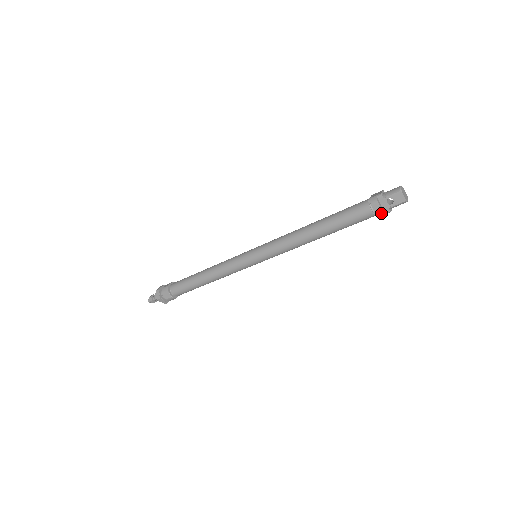
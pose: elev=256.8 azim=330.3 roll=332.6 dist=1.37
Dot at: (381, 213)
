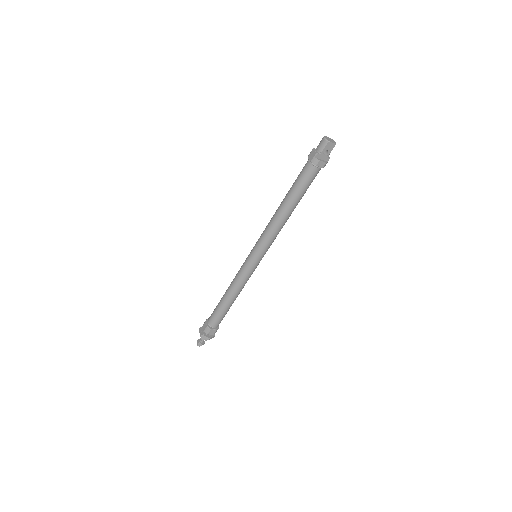
Dot at: (325, 164)
